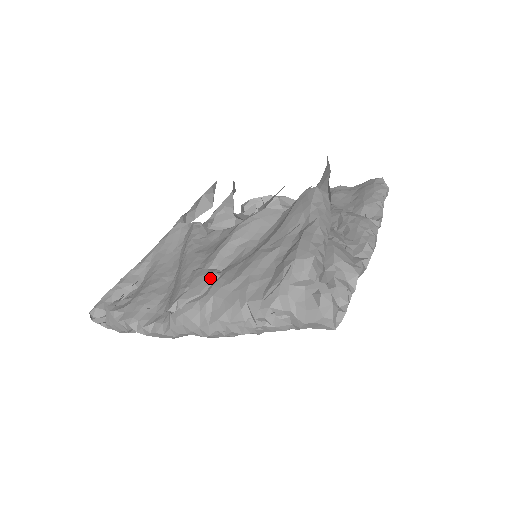
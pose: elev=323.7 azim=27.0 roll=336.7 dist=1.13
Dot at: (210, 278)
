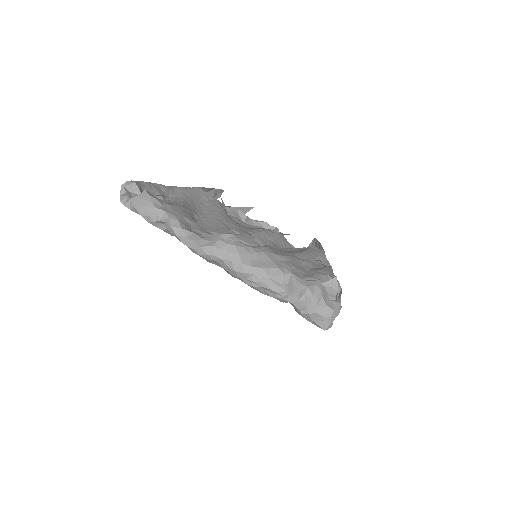
Dot at: (257, 241)
